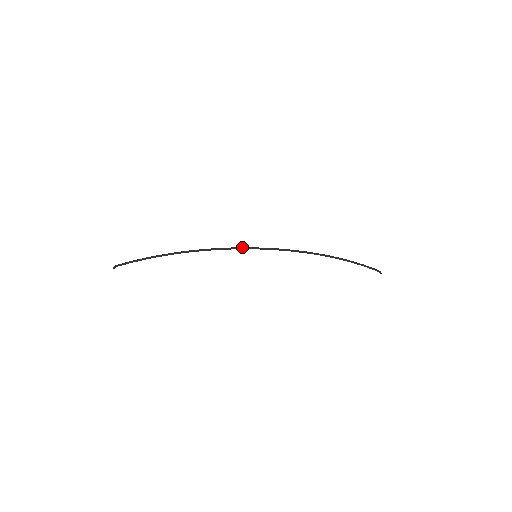
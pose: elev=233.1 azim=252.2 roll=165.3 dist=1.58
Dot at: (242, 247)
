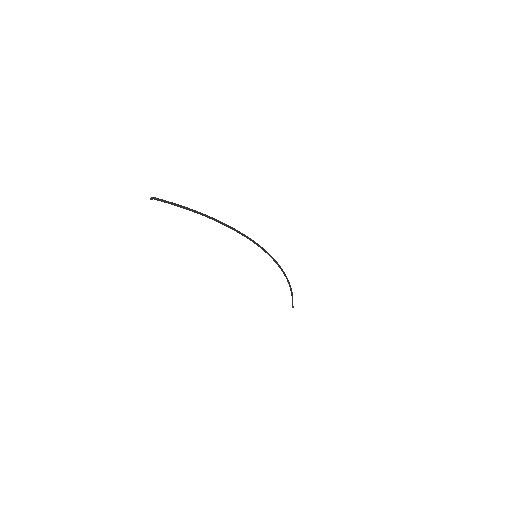
Dot at: occluded
